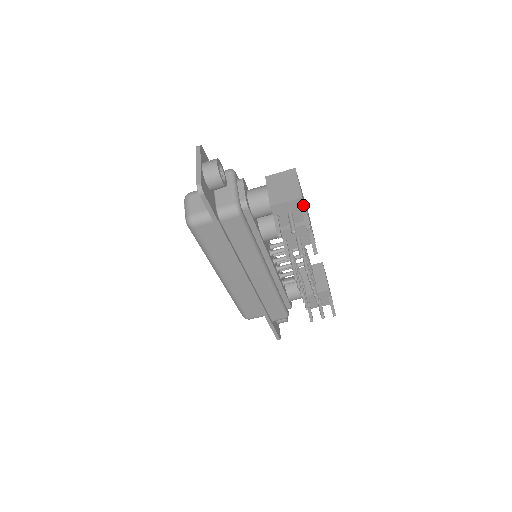
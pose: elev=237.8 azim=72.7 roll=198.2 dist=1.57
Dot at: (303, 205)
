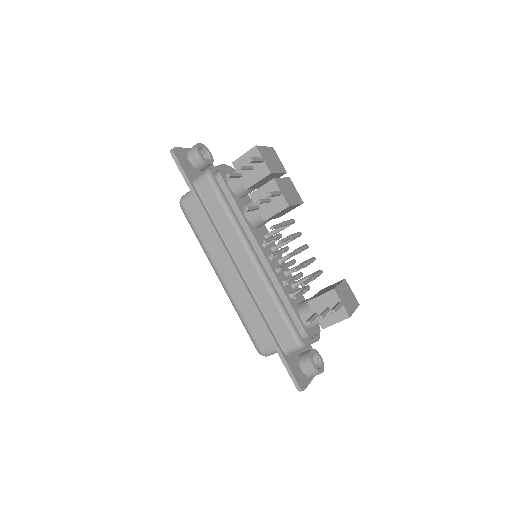
Dot at: (260, 155)
